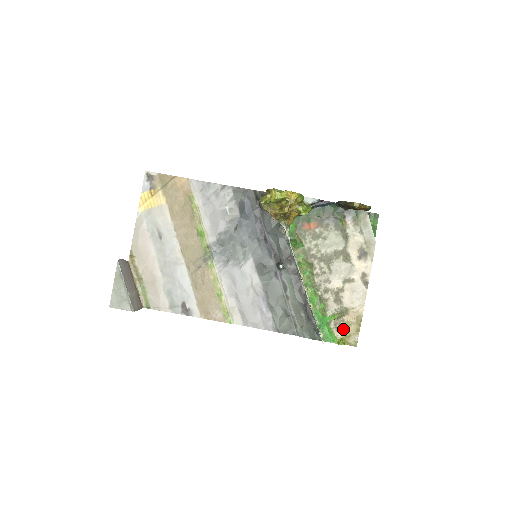
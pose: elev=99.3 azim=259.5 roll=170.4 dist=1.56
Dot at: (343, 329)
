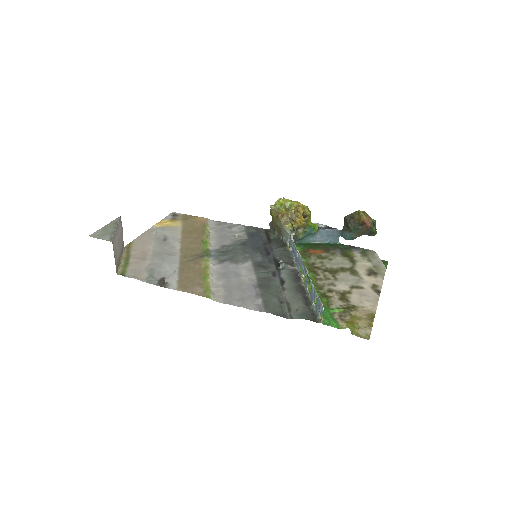
Dot at: (350, 321)
